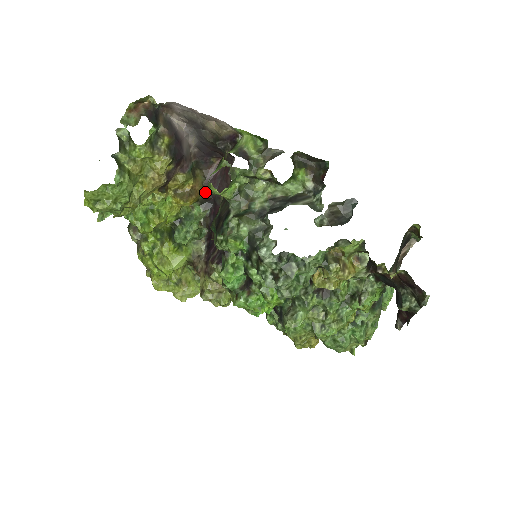
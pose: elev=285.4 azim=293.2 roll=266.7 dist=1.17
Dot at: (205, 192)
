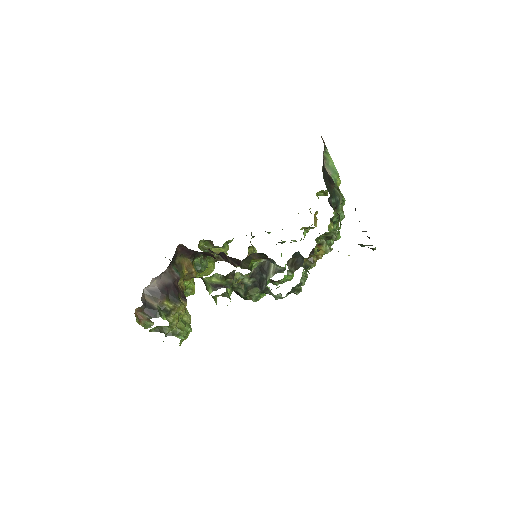
Dot at: (191, 258)
